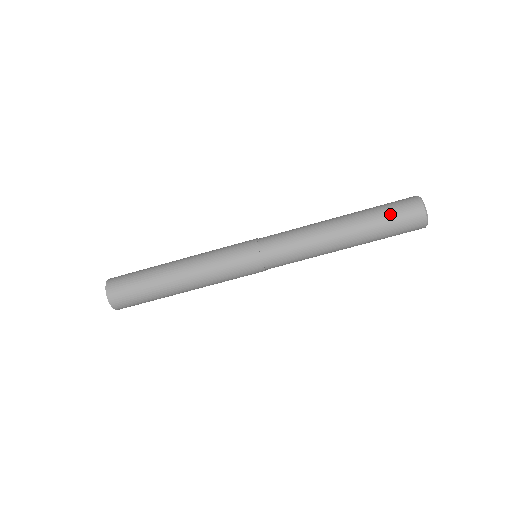
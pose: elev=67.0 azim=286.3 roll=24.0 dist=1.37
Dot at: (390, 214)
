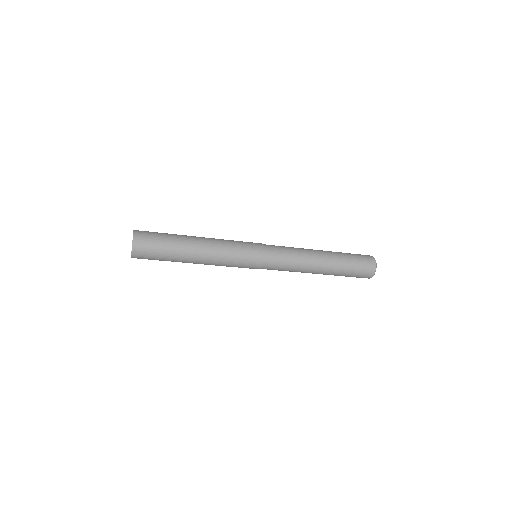
Dot at: (355, 262)
